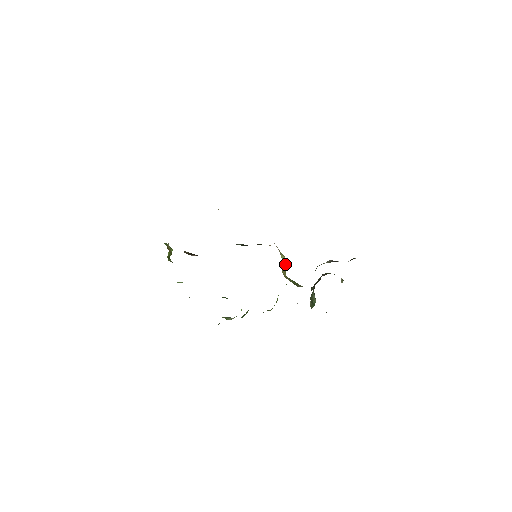
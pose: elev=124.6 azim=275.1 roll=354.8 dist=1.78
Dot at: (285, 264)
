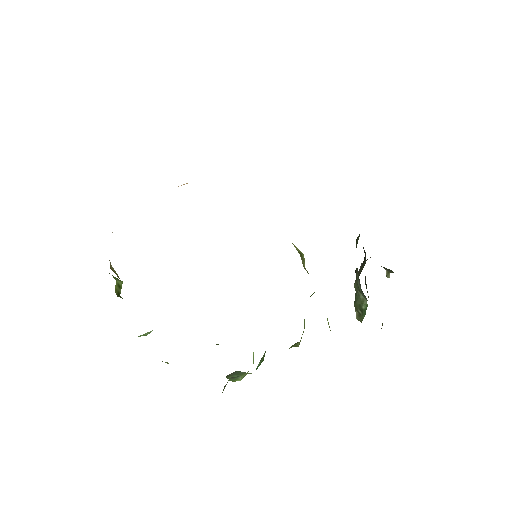
Dot at: (303, 259)
